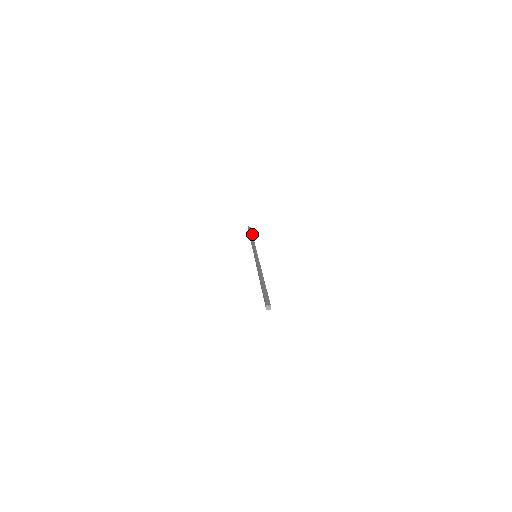
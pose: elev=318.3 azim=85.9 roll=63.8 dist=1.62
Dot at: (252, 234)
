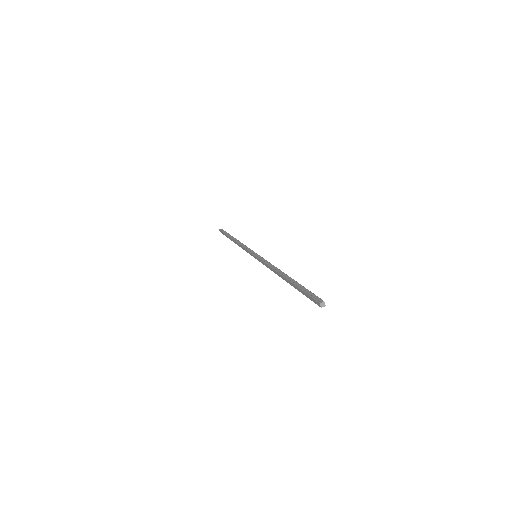
Dot at: occluded
